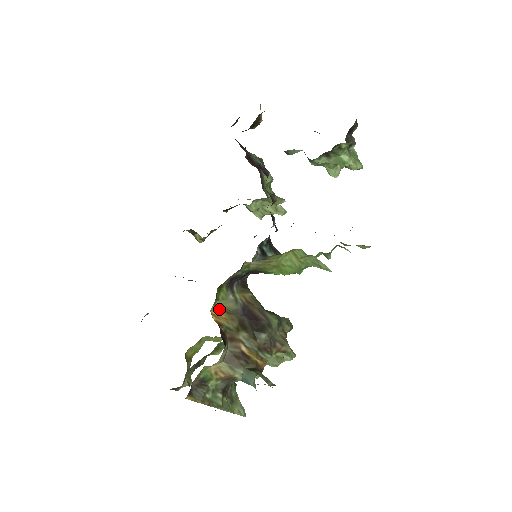
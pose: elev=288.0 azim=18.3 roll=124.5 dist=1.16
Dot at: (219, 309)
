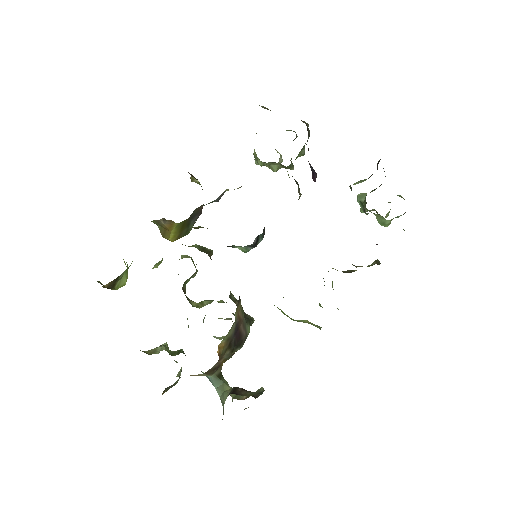
Dot at: (224, 341)
